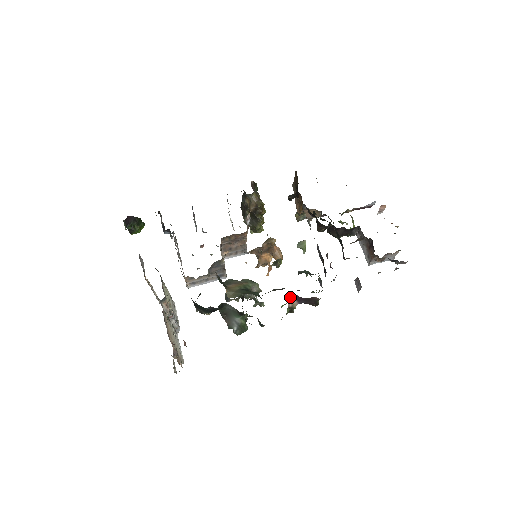
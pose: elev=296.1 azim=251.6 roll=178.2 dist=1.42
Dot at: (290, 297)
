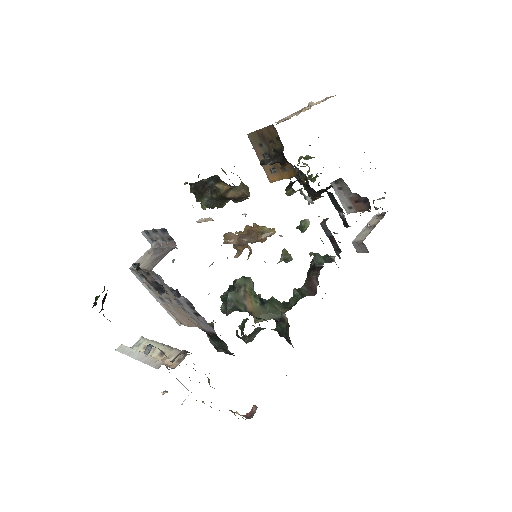
Dot at: occluded
